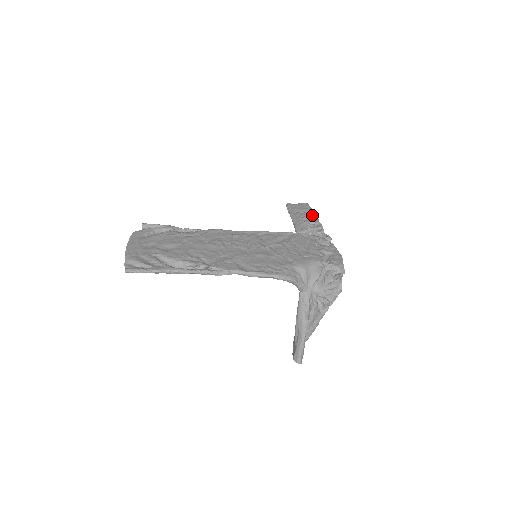
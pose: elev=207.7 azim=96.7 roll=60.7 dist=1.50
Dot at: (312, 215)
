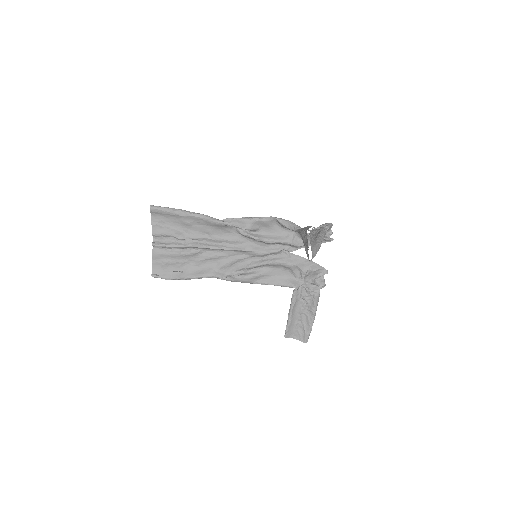
Dot at: (309, 318)
